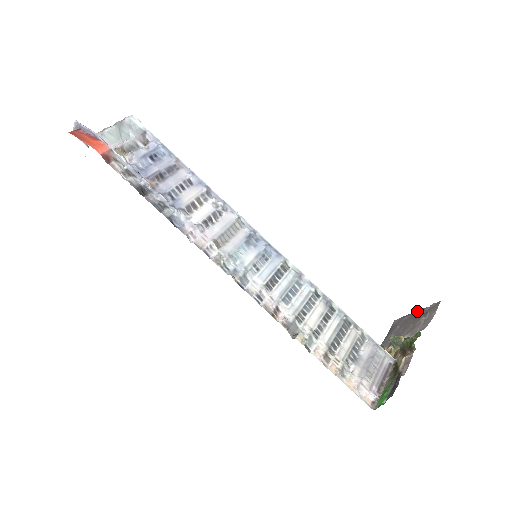
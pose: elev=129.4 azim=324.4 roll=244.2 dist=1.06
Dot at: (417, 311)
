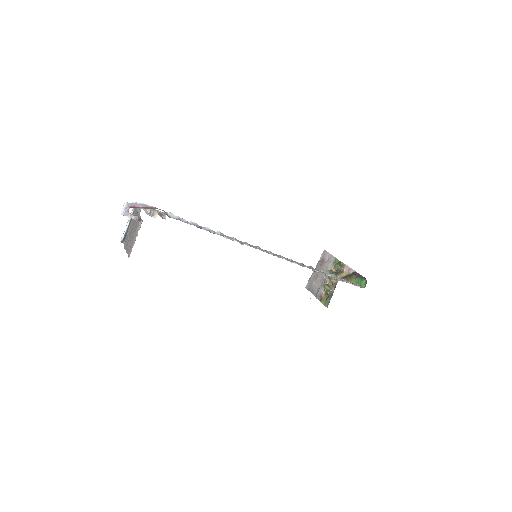
Dot at: (315, 268)
